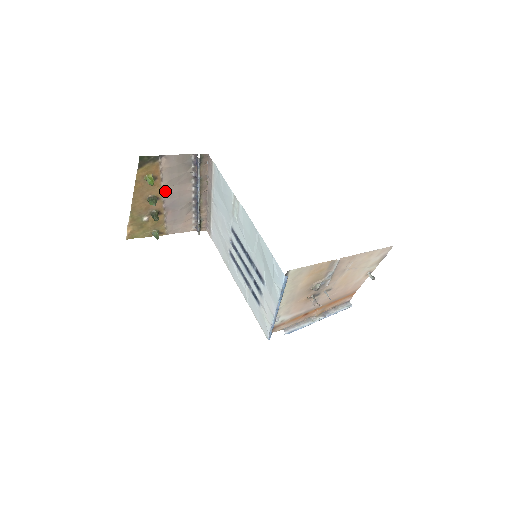
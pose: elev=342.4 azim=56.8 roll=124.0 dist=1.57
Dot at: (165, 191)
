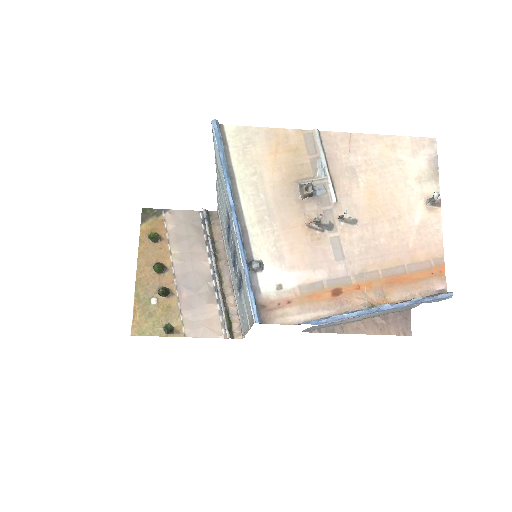
Dot at: (174, 259)
